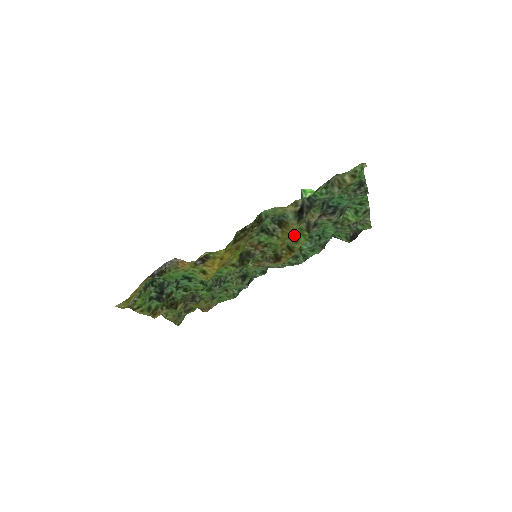
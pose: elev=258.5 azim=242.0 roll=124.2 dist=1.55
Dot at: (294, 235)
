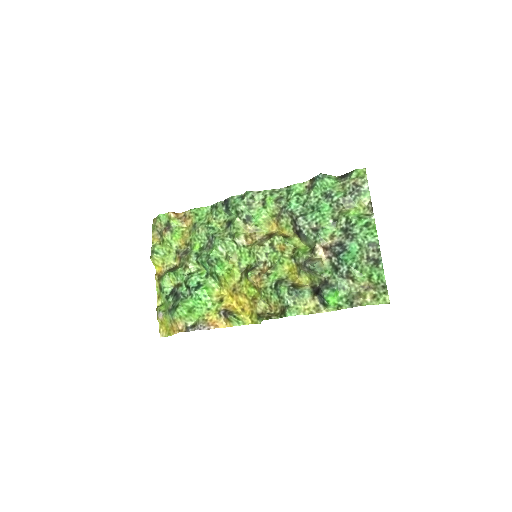
Dot at: (297, 253)
